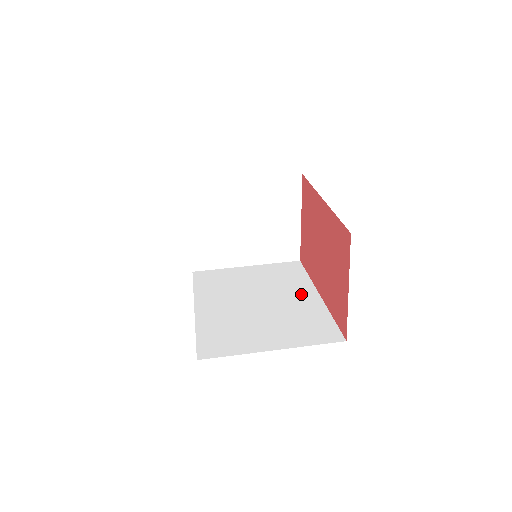
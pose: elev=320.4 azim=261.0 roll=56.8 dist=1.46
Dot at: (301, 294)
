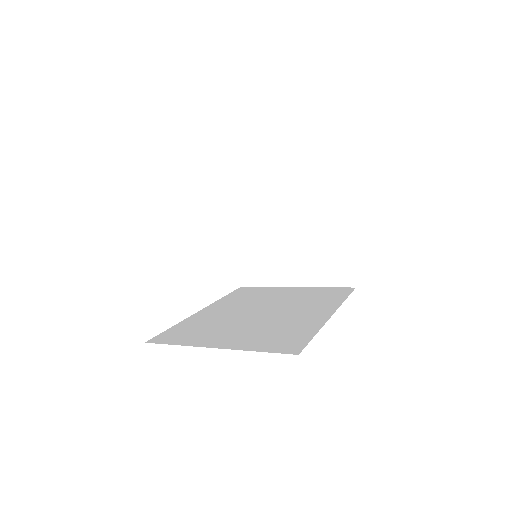
Dot at: (313, 312)
